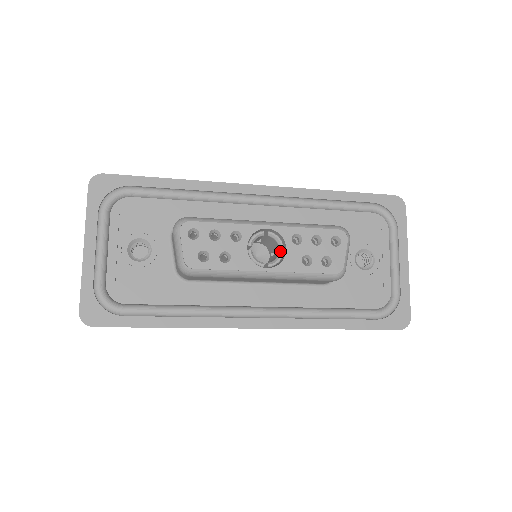
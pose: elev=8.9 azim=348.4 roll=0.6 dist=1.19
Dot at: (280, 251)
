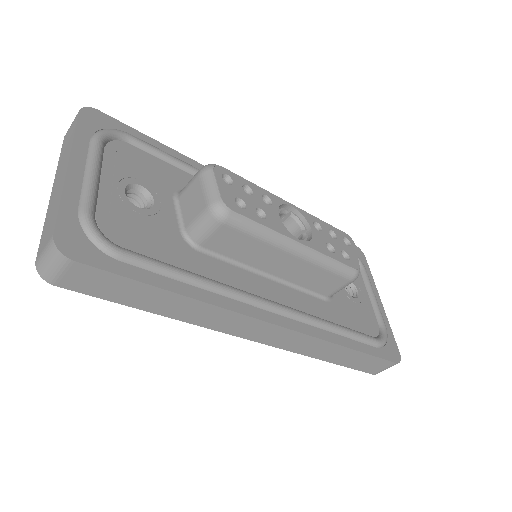
Dot at: (304, 232)
